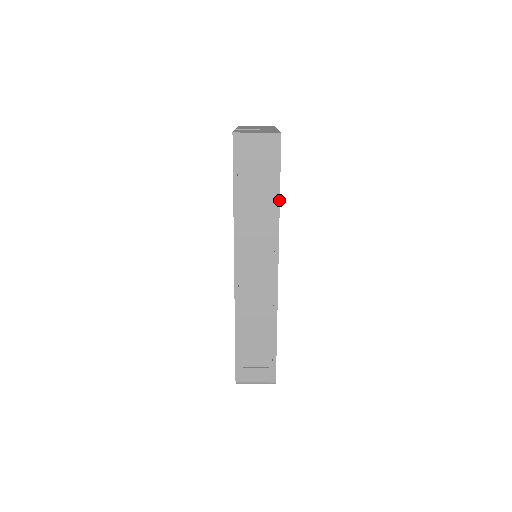
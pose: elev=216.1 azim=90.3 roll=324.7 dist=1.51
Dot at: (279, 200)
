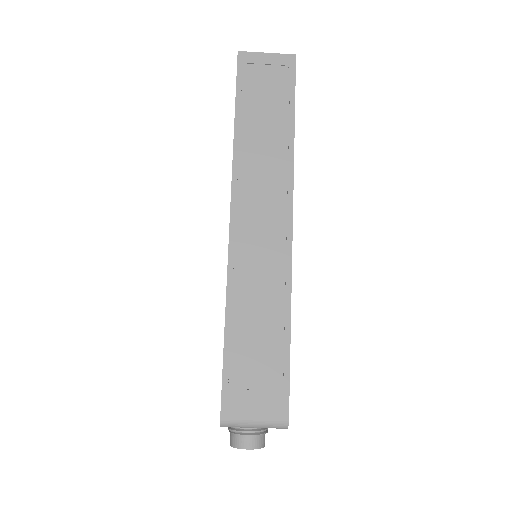
Dot at: (293, 130)
